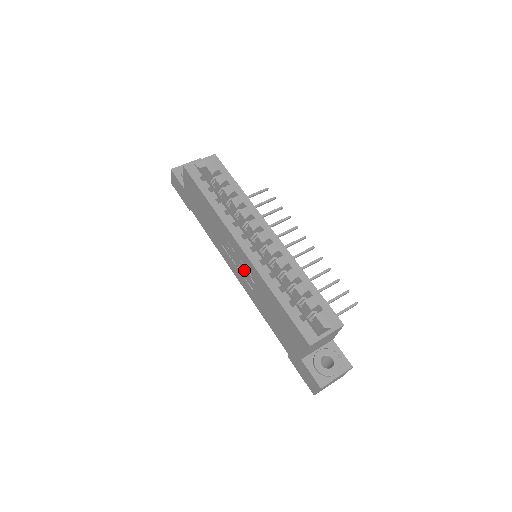
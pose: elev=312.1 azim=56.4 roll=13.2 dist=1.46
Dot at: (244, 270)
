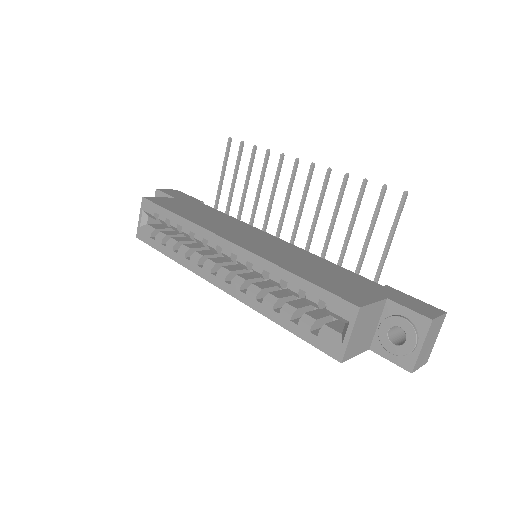
Dot at: occluded
